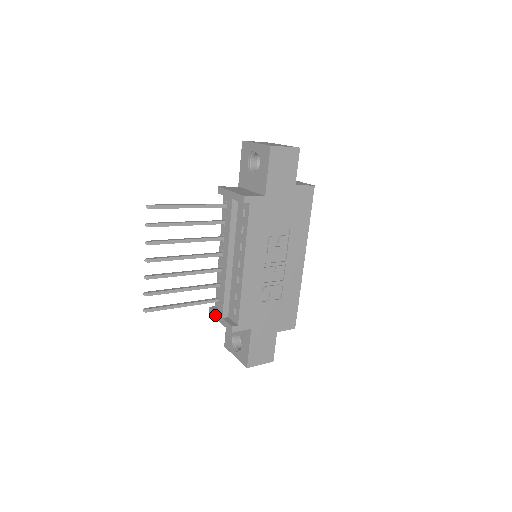
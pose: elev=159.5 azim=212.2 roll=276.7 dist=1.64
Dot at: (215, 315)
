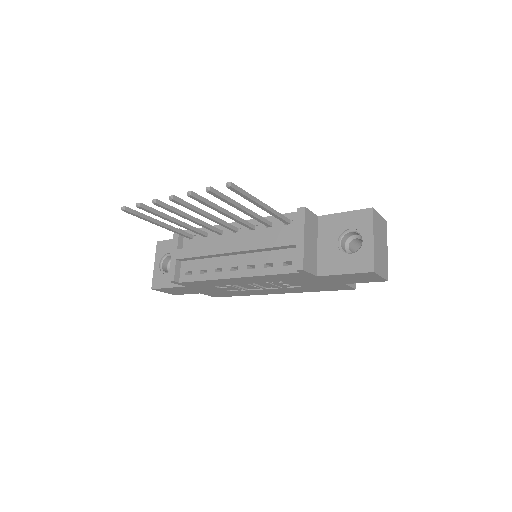
Dot at: (175, 244)
